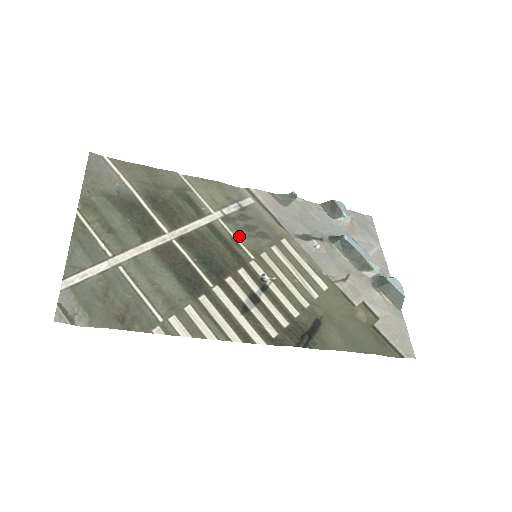
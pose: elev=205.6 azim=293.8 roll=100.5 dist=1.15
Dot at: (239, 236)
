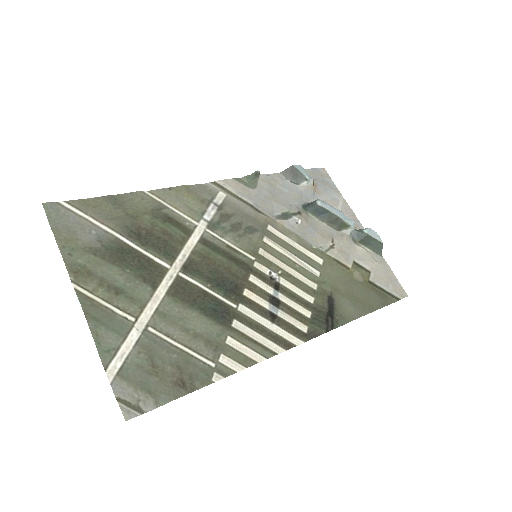
Dot at: (231, 240)
